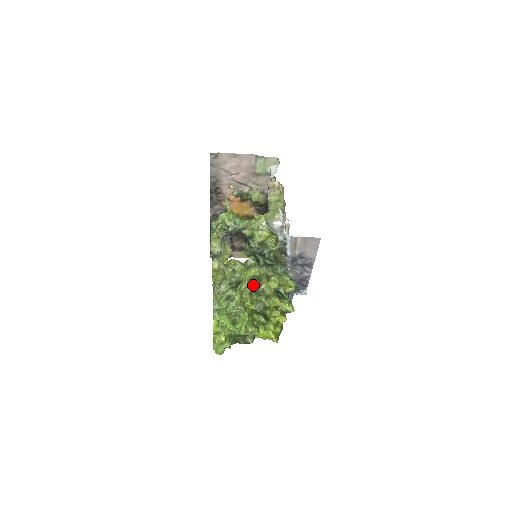
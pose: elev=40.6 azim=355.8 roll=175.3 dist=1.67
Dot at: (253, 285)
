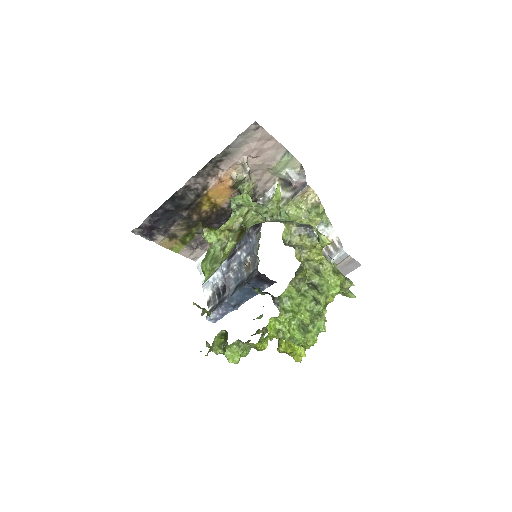
Dot at: occluded
